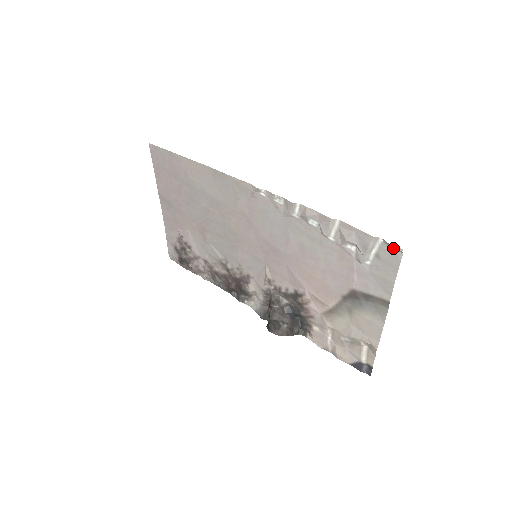
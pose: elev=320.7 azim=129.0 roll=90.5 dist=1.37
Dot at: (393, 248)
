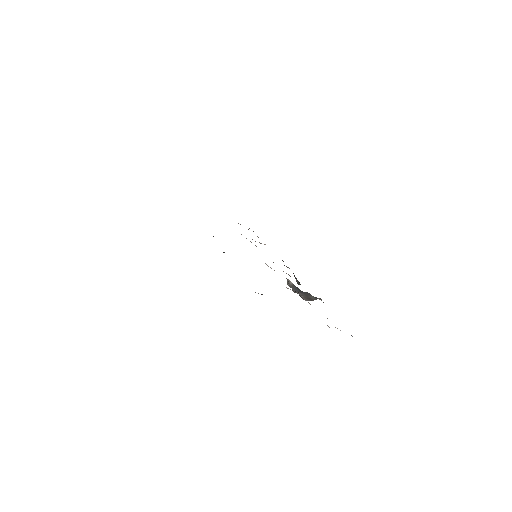
Dot at: occluded
